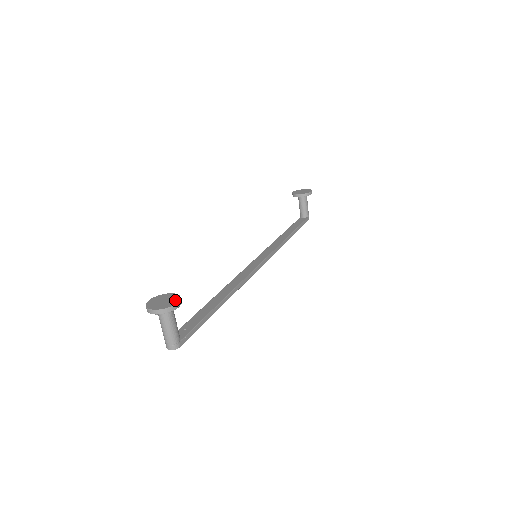
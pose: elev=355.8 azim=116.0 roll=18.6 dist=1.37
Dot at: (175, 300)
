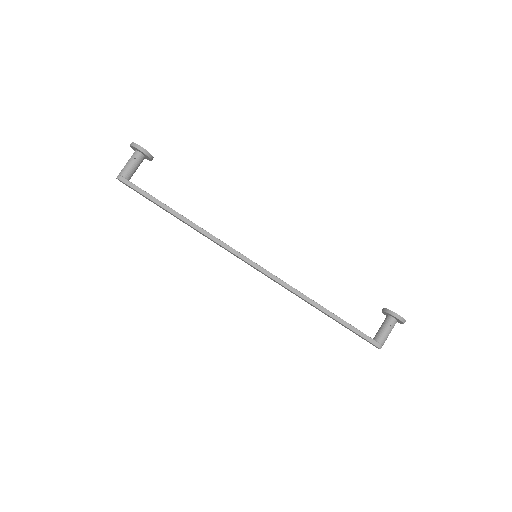
Dot at: (144, 149)
